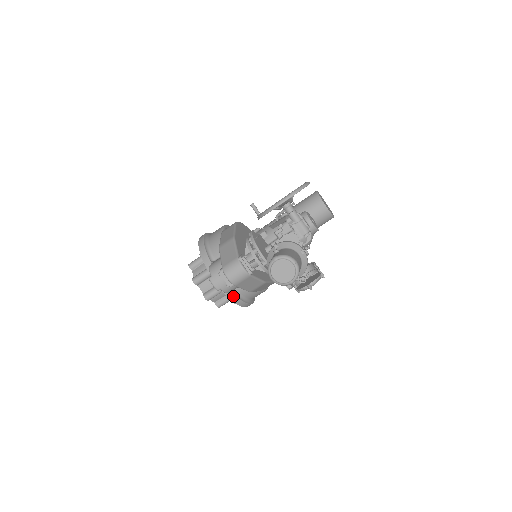
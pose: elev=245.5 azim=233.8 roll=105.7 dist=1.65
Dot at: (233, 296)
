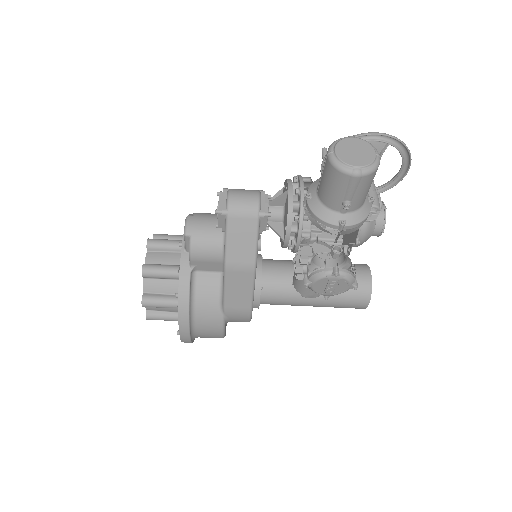
Dot at: (187, 278)
